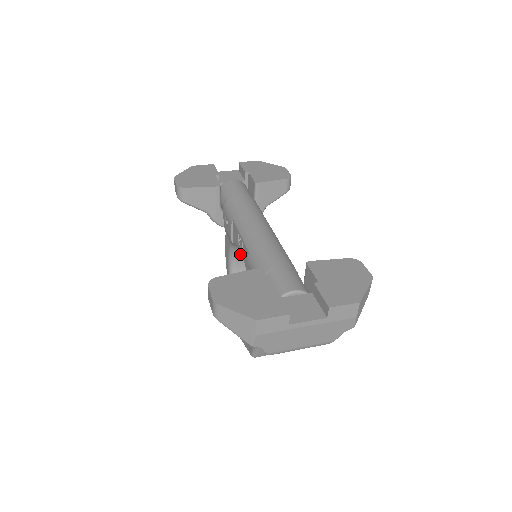
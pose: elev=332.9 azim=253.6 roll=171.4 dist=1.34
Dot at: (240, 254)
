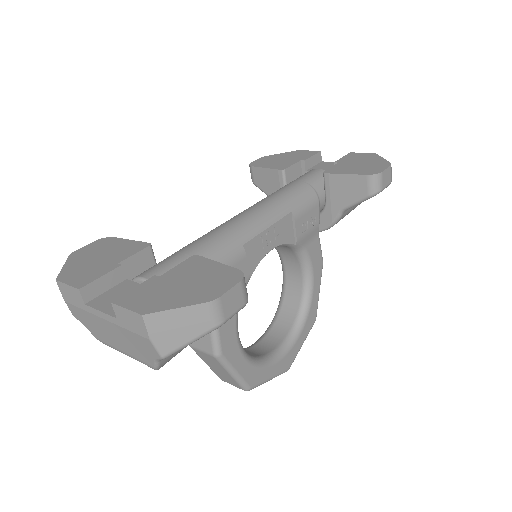
Dot at: (287, 260)
